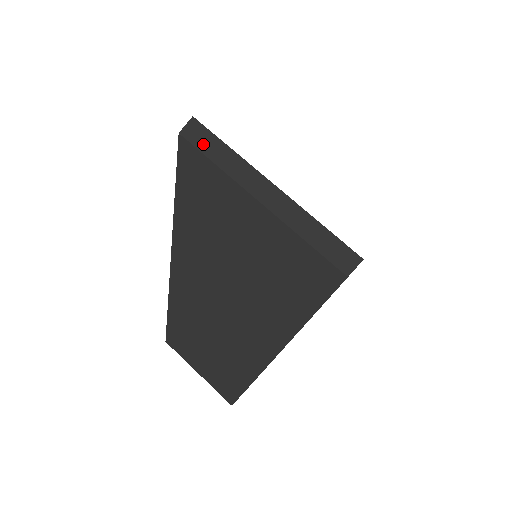
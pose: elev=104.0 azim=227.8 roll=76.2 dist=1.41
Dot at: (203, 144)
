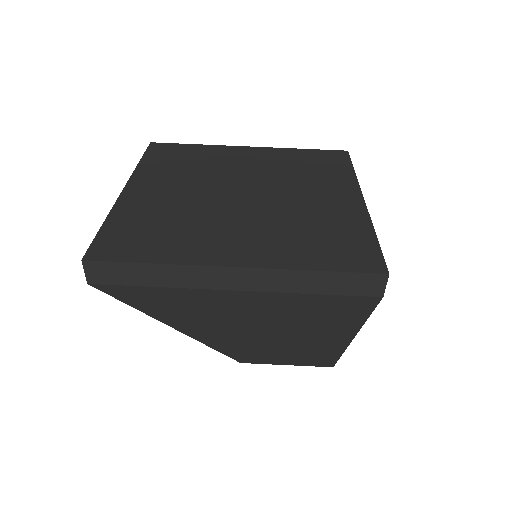
Dot at: (122, 278)
